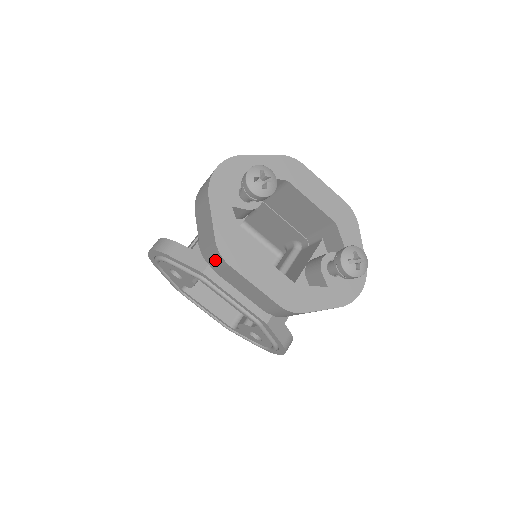
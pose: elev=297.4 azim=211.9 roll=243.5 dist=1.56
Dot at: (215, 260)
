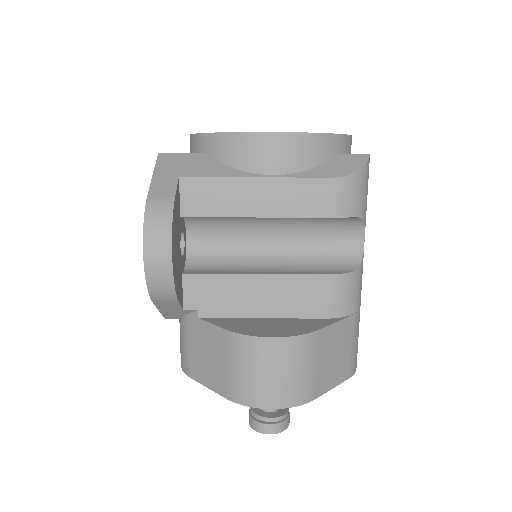
Dot at: (181, 346)
